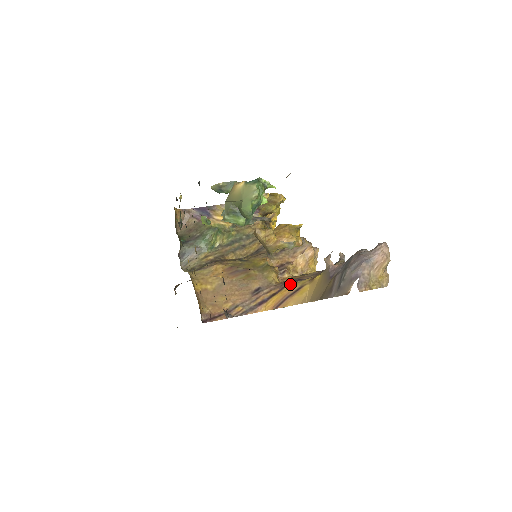
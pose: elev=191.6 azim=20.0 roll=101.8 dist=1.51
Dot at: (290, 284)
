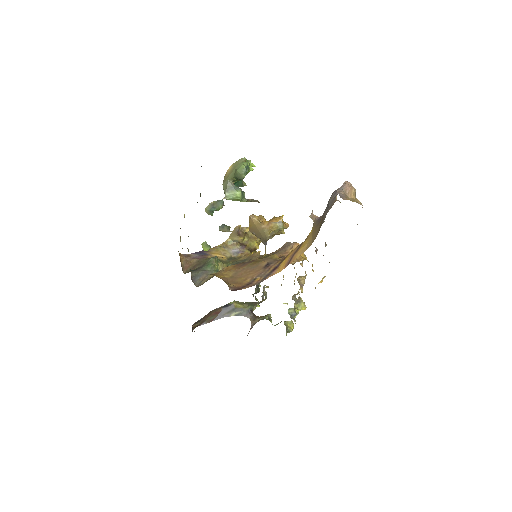
Dot at: (291, 251)
